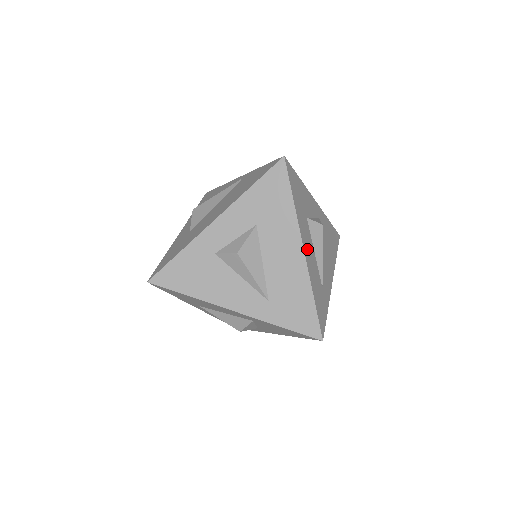
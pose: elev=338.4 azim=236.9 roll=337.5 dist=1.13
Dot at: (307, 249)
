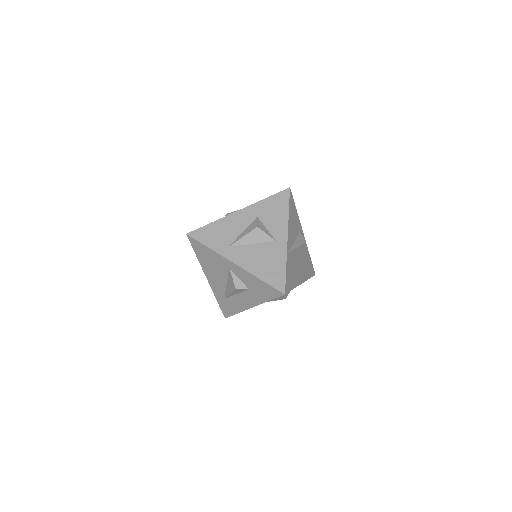
Dot at: occluded
